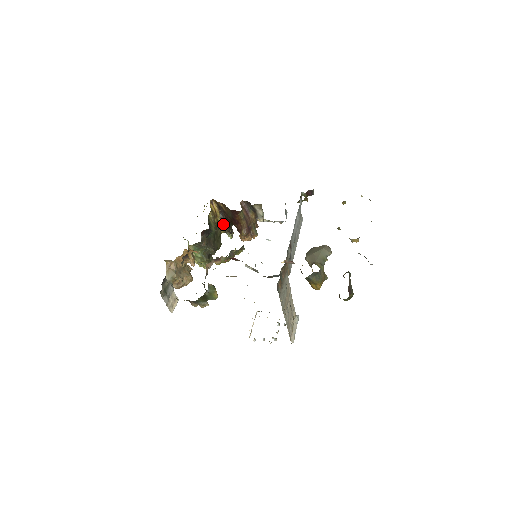
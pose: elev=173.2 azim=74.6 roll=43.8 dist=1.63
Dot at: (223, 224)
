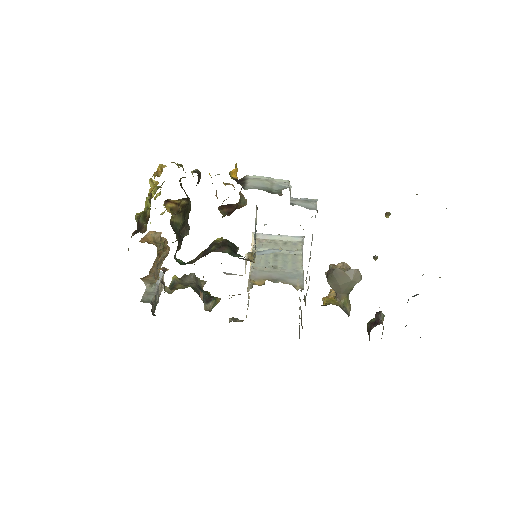
Dot at: (189, 198)
